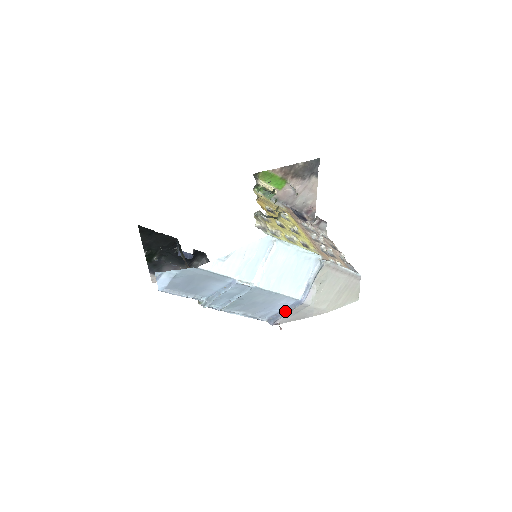
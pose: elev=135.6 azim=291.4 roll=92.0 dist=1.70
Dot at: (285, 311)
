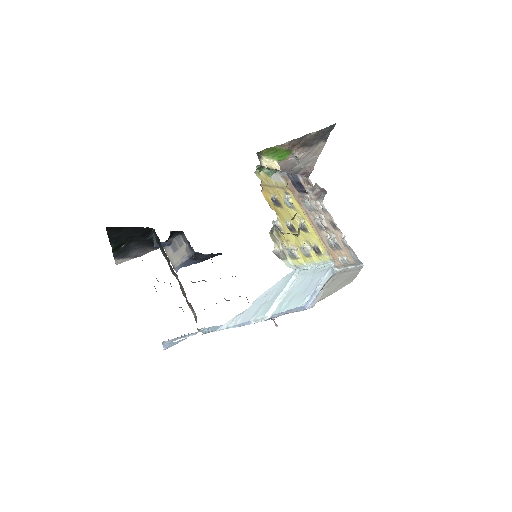
Dot at: occluded
